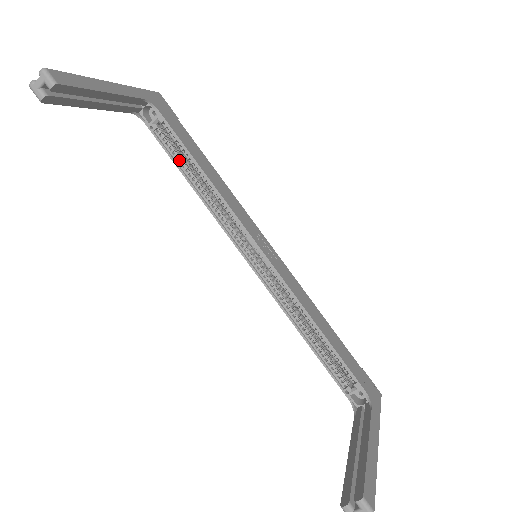
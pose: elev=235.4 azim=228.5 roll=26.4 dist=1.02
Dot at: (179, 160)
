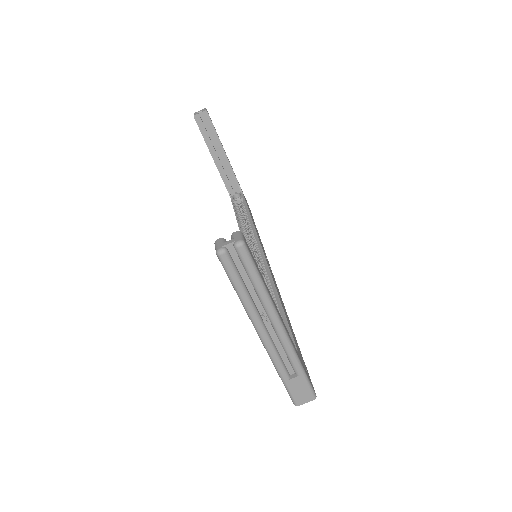
Dot at: (239, 214)
